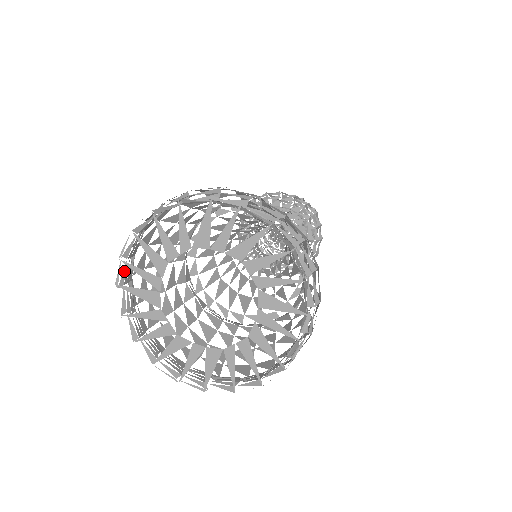
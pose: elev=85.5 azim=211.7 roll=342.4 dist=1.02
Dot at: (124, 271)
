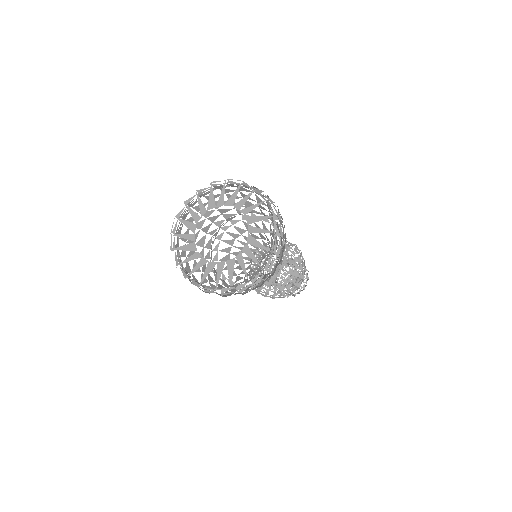
Dot at: (174, 241)
